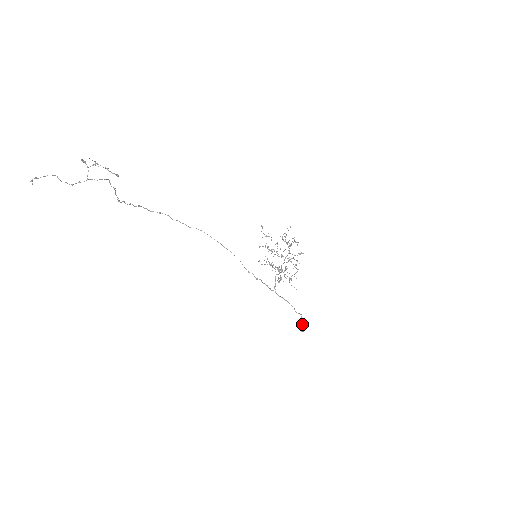
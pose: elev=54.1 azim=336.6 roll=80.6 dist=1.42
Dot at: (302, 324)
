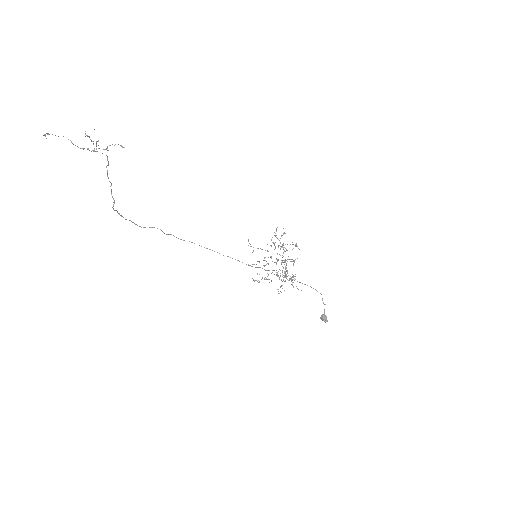
Dot at: (323, 314)
